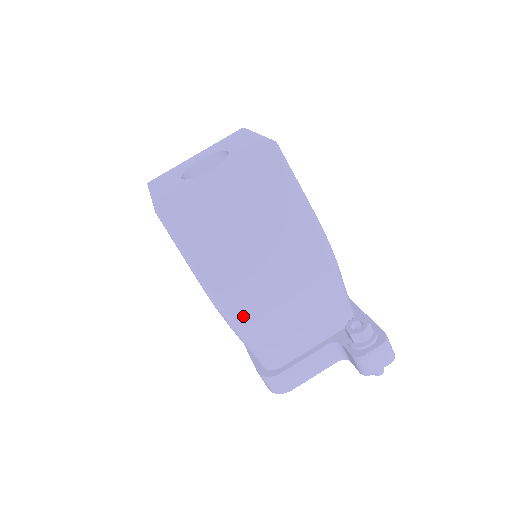
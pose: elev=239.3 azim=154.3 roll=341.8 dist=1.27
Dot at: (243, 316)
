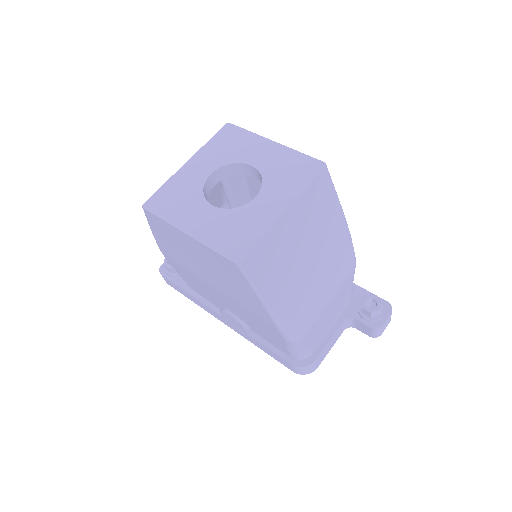
Dot at: (302, 330)
